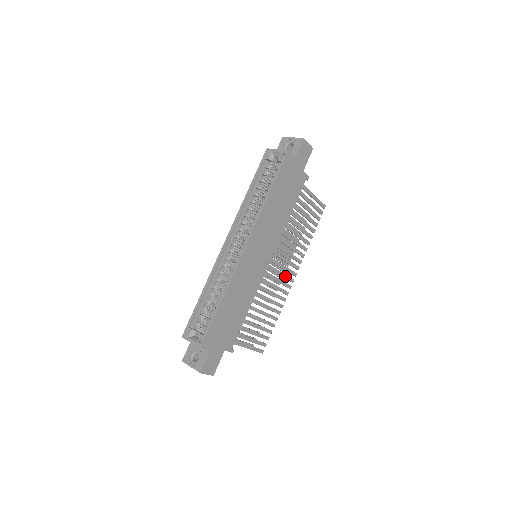
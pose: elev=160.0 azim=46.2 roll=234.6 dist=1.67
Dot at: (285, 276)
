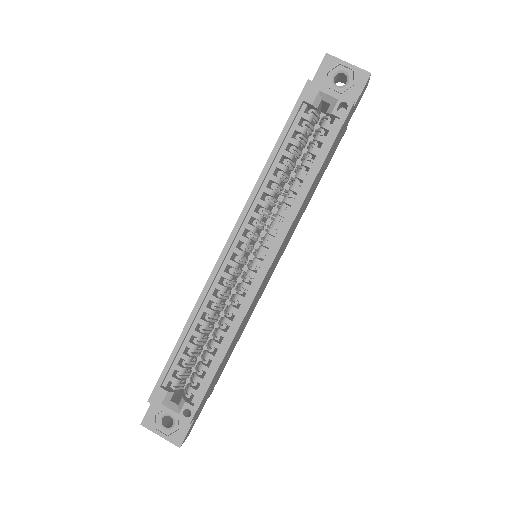
Dot at: occluded
